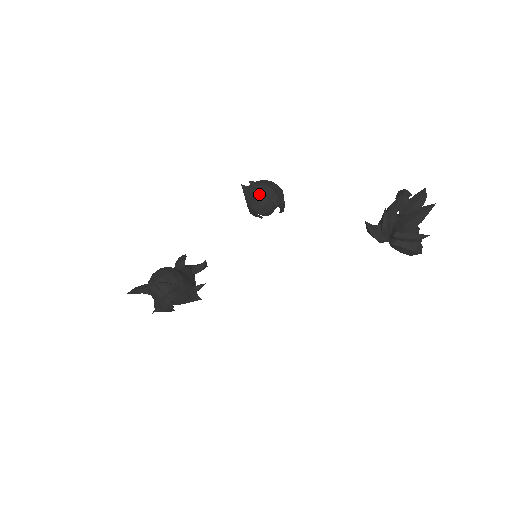
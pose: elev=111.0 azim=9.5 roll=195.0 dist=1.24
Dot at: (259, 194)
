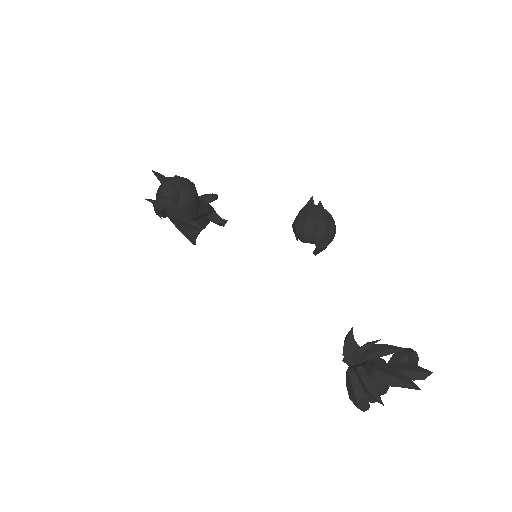
Dot at: (313, 217)
